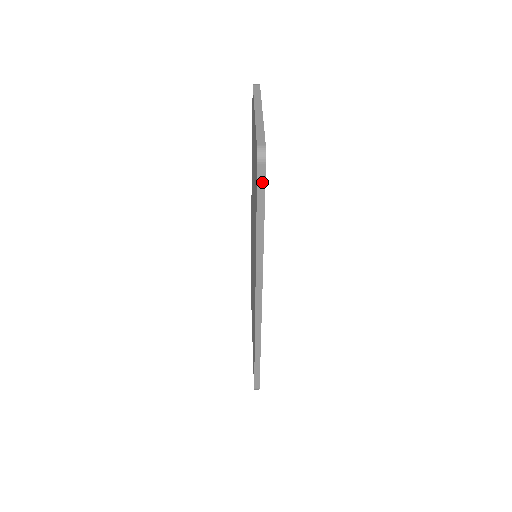
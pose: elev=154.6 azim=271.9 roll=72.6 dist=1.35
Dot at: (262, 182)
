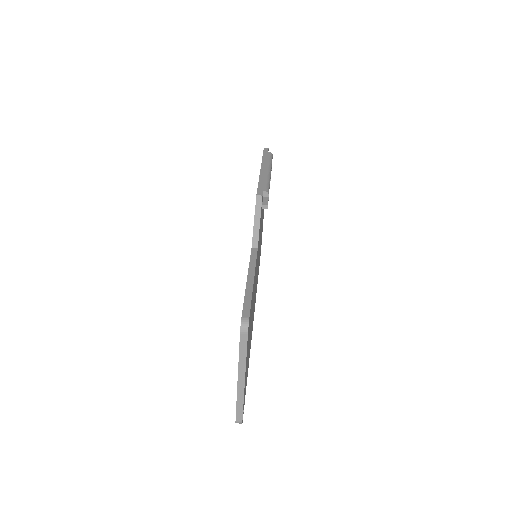
Dot at: occluded
